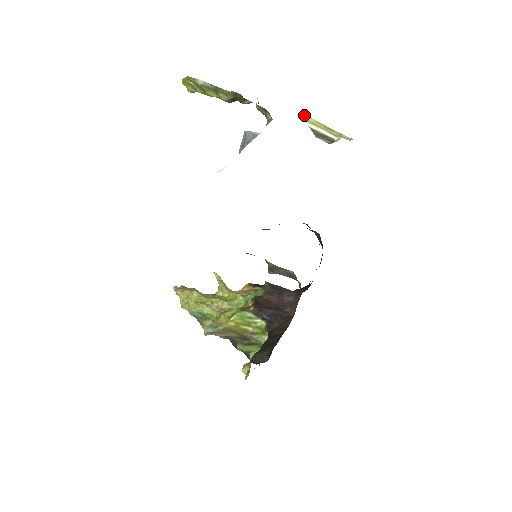
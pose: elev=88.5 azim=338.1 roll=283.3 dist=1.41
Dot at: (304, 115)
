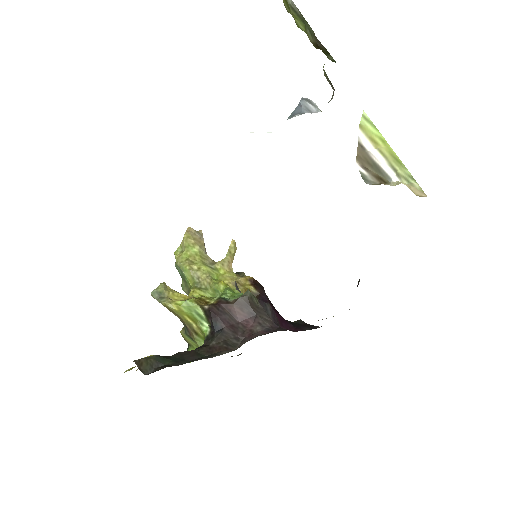
Dot at: (367, 118)
